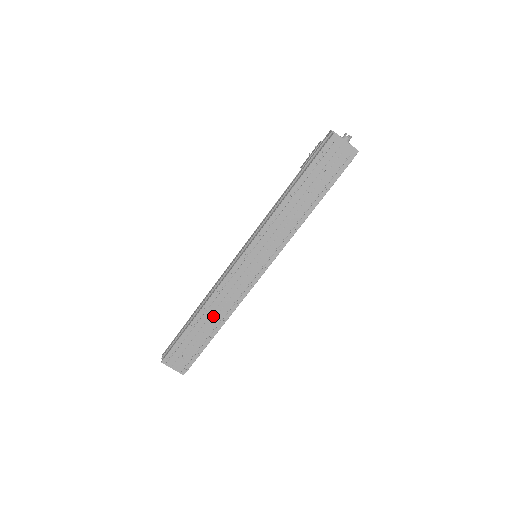
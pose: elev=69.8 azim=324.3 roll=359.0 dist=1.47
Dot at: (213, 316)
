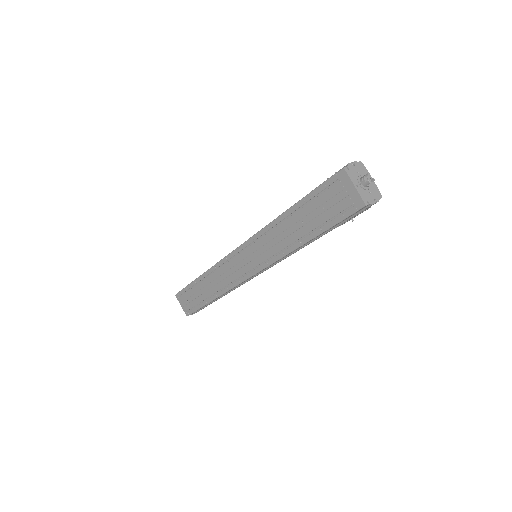
Dot at: (210, 286)
